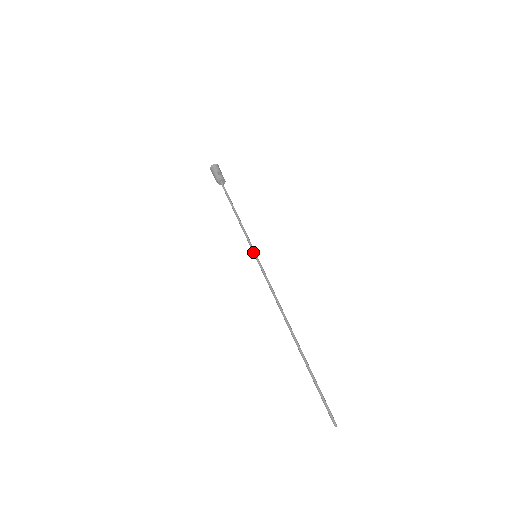
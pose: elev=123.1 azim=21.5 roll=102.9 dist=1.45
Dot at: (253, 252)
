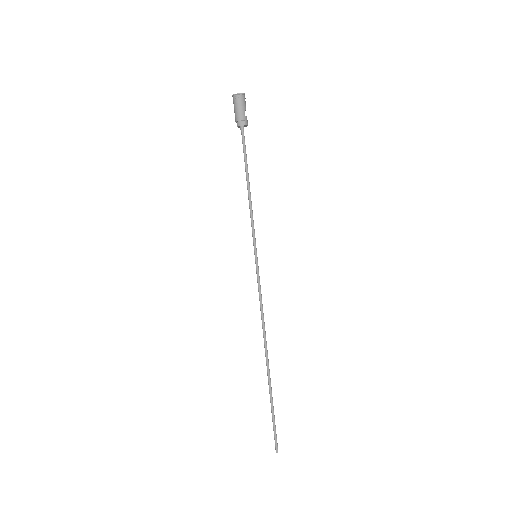
Dot at: (255, 250)
